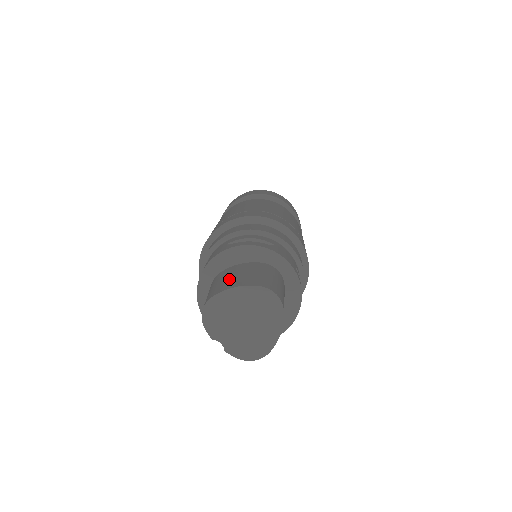
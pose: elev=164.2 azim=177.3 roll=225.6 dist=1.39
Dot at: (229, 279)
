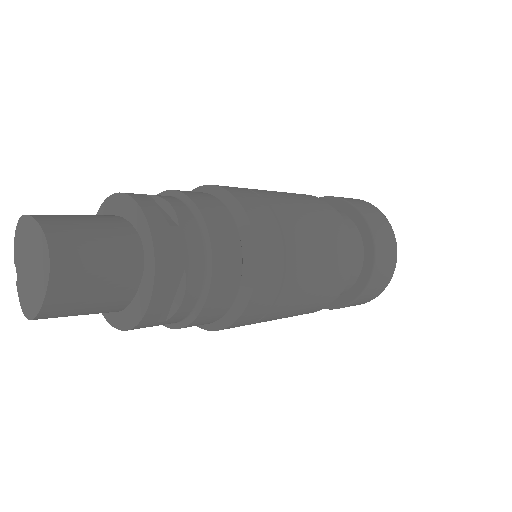
Dot at: (68, 215)
